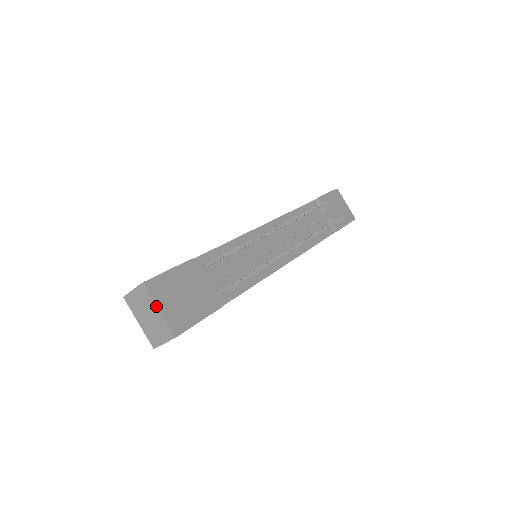
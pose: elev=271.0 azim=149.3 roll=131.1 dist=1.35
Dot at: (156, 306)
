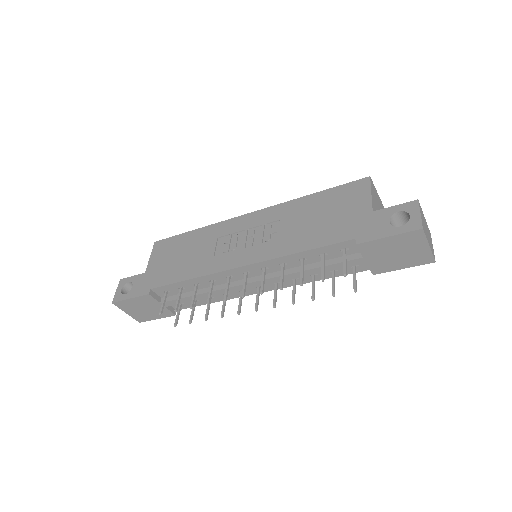
Dot at: (124, 311)
